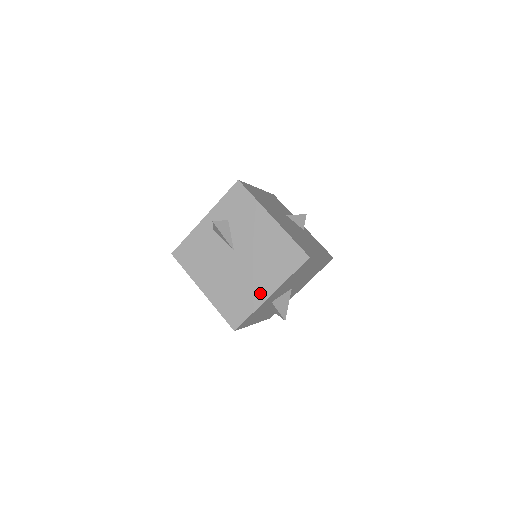
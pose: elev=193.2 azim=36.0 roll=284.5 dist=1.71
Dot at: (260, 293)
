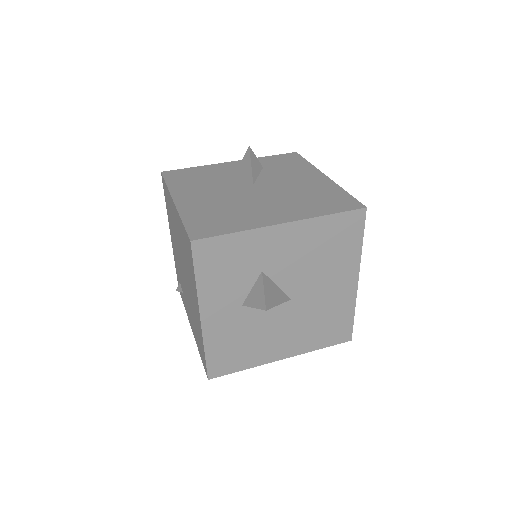
Dot at: (267, 218)
